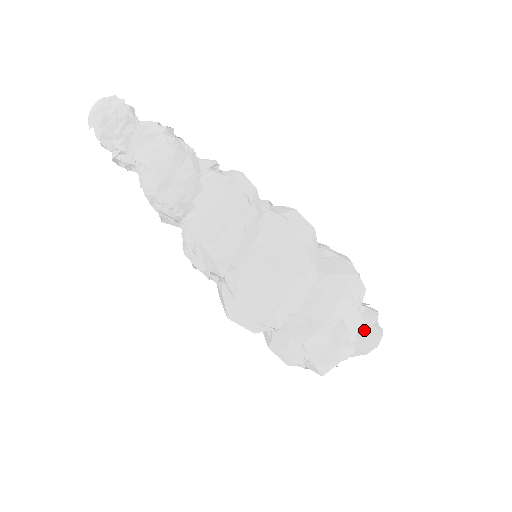
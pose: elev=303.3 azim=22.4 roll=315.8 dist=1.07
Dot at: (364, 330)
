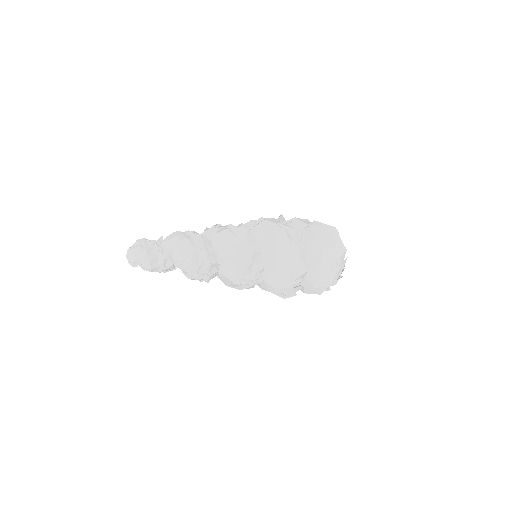
Dot at: occluded
